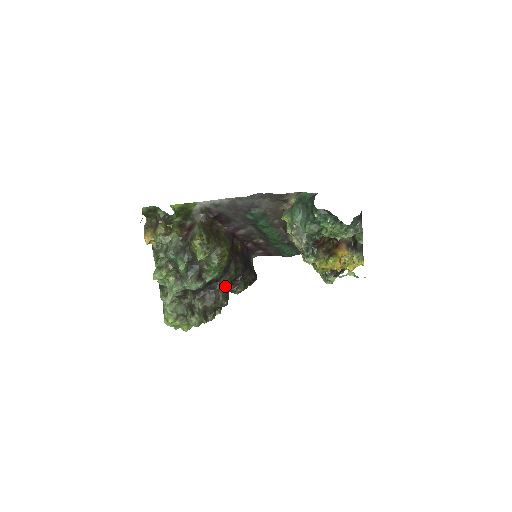
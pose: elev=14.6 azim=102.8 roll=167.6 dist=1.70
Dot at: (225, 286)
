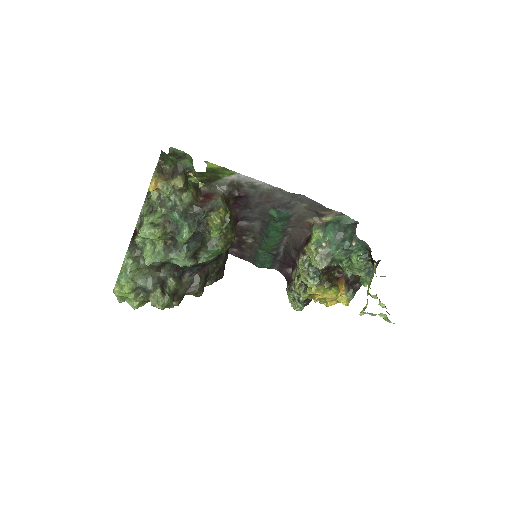
Dot at: (207, 274)
